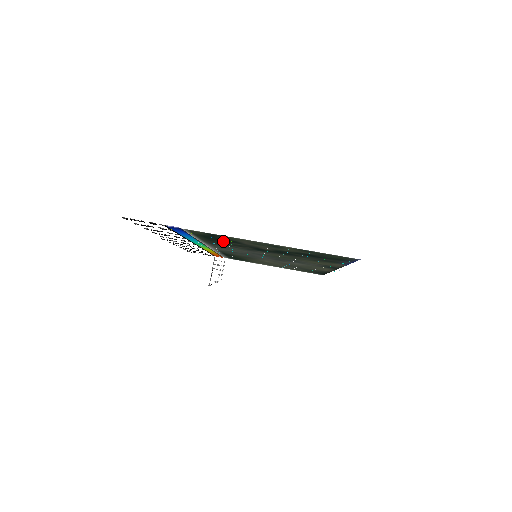
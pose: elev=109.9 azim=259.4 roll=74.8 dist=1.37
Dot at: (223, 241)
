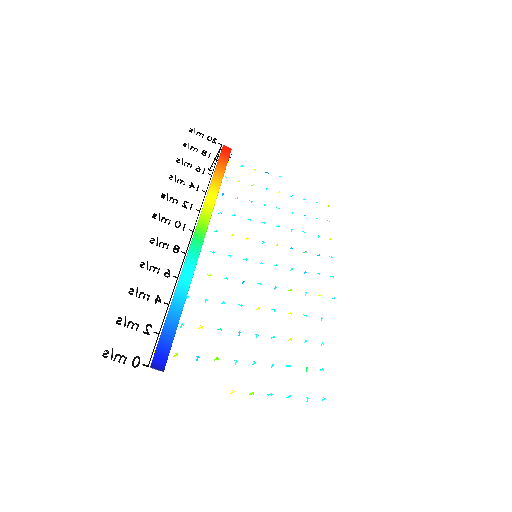
Dot at: occluded
